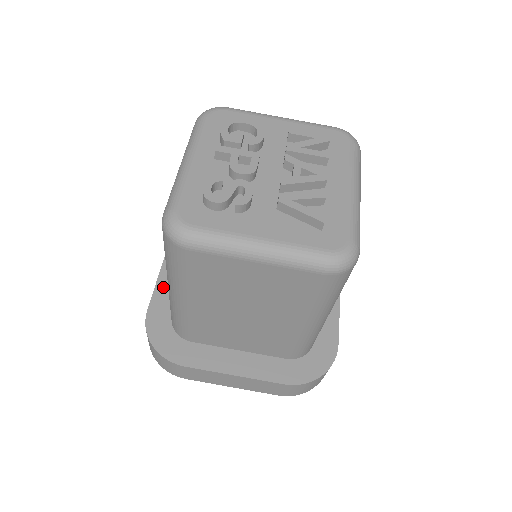
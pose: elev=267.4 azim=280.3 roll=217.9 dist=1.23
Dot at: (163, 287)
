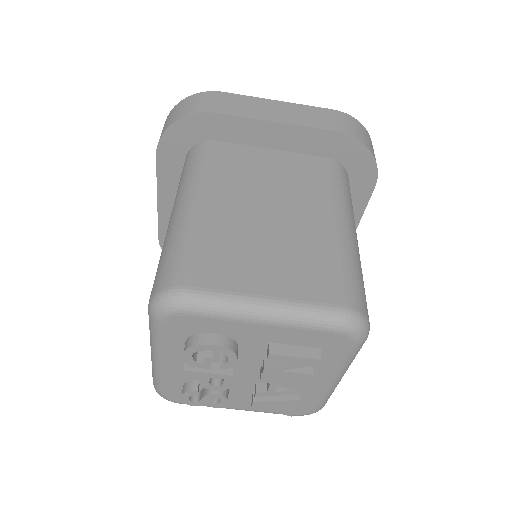
Dot at: (166, 219)
